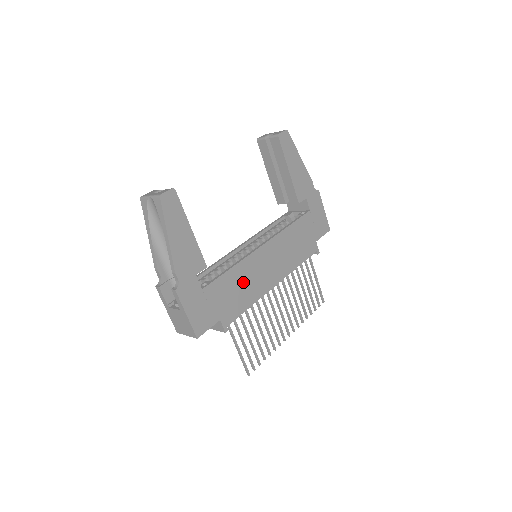
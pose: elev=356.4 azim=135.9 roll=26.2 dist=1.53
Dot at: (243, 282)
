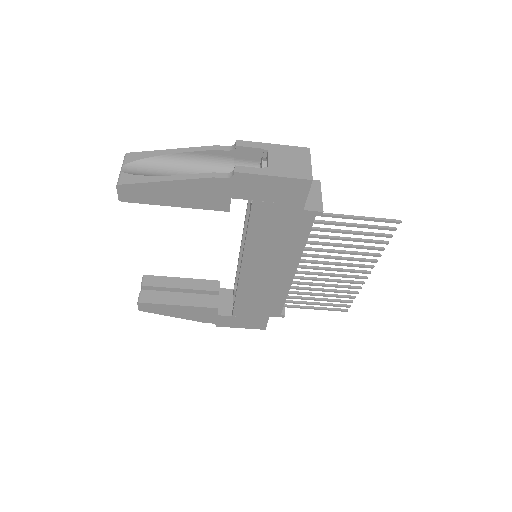
Dot at: (258, 294)
